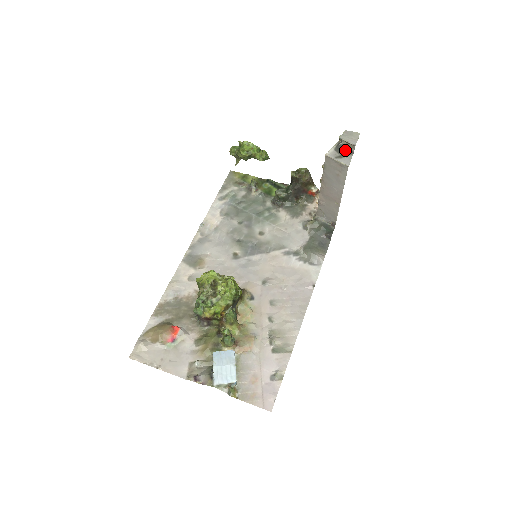
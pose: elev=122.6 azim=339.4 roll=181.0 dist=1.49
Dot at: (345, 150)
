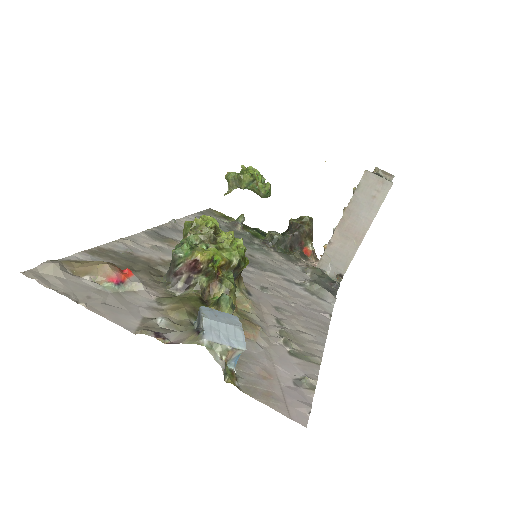
Dot at: occluded
